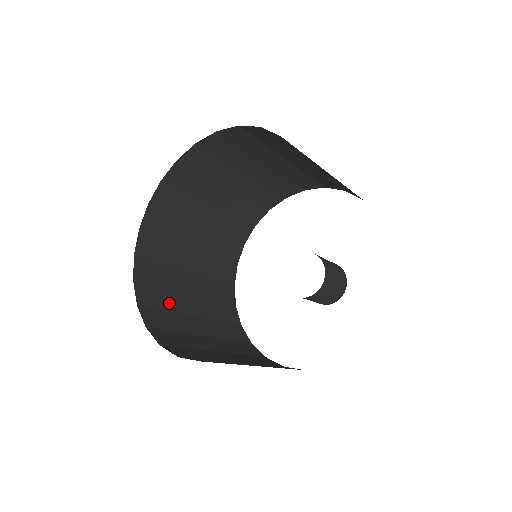
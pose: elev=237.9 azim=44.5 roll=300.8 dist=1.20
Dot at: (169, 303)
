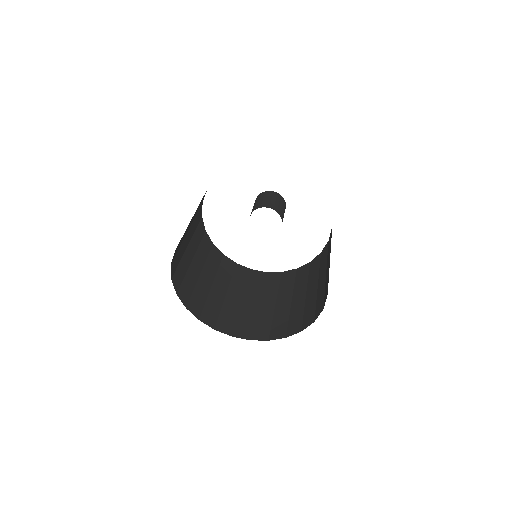
Dot at: (231, 313)
